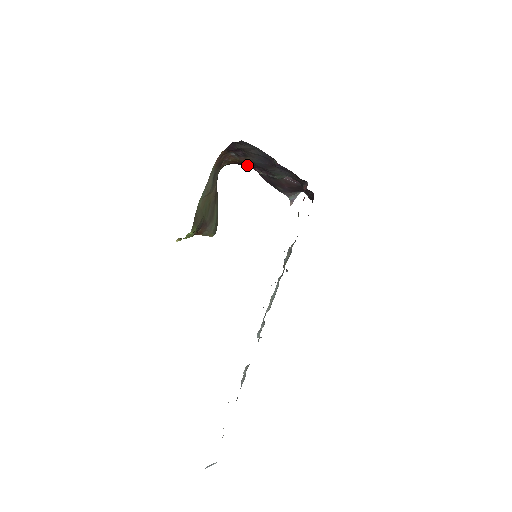
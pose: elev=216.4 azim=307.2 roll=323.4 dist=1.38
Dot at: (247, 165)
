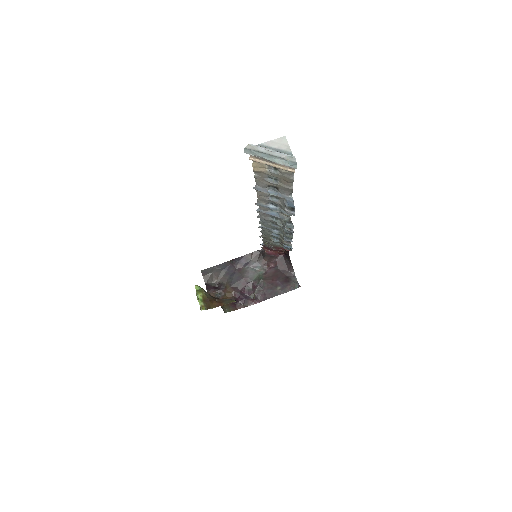
Dot at: (241, 299)
